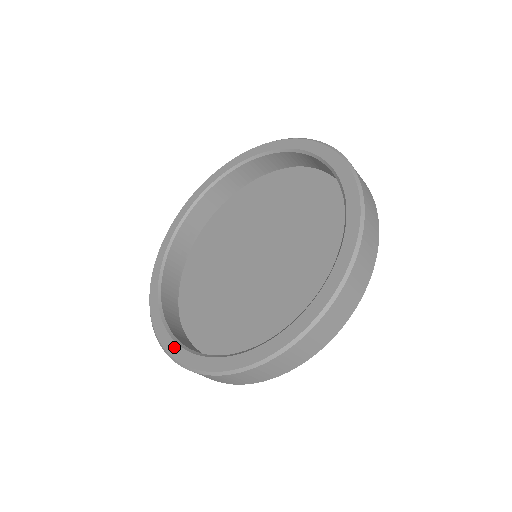
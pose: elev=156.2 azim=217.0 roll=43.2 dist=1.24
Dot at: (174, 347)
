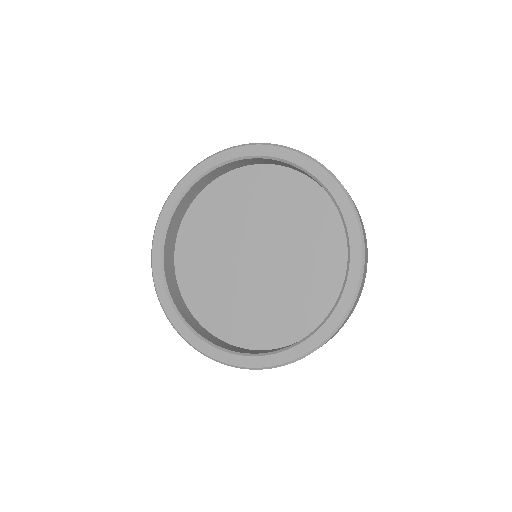
Dot at: (170, 309)
